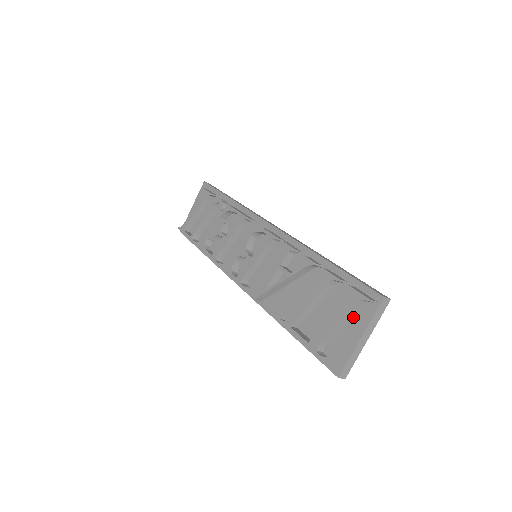
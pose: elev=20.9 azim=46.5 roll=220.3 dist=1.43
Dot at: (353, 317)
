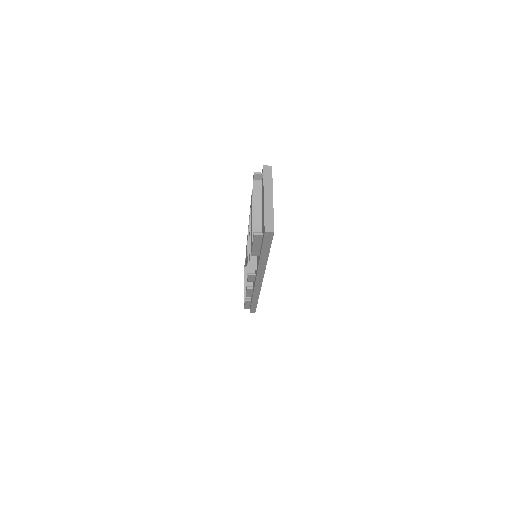
Dot at: (262, 197)
